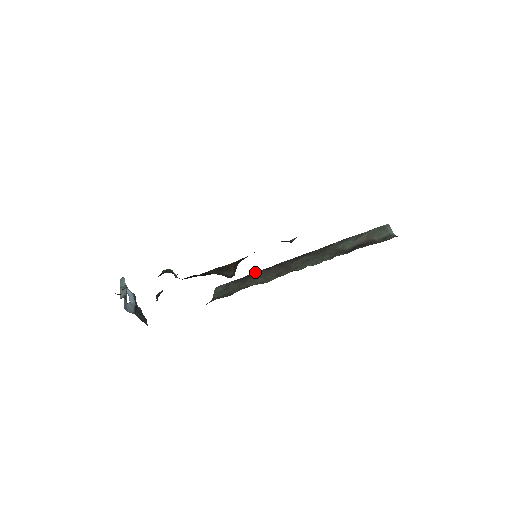
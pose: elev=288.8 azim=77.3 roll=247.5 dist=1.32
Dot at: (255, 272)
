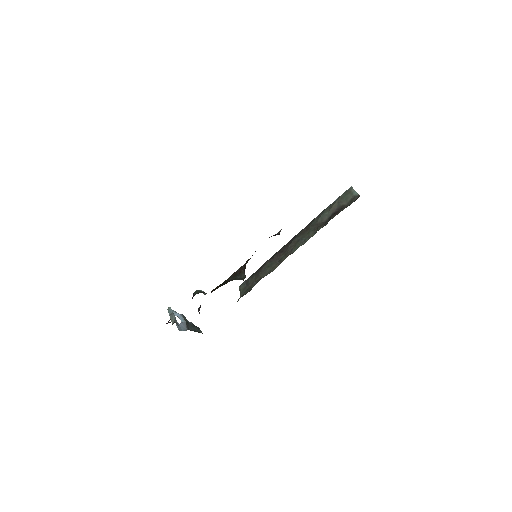
Dot at: (263, 264)
